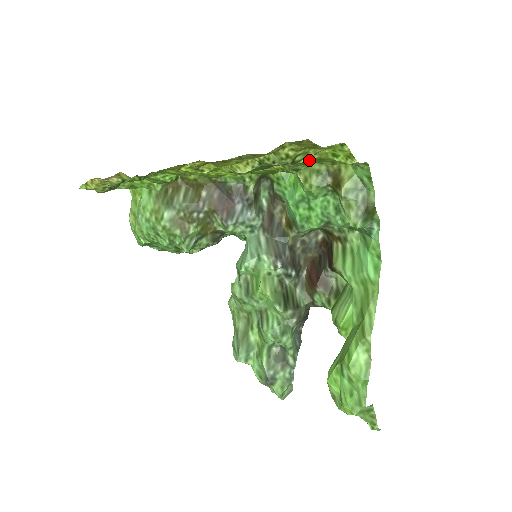
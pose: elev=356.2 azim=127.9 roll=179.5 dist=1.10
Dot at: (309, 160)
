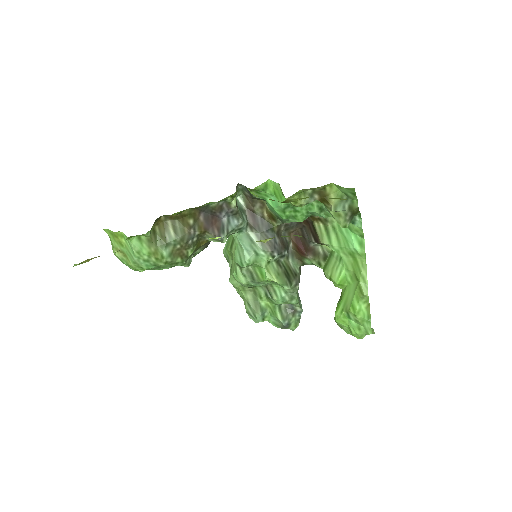
Dot at: (304, 198)
